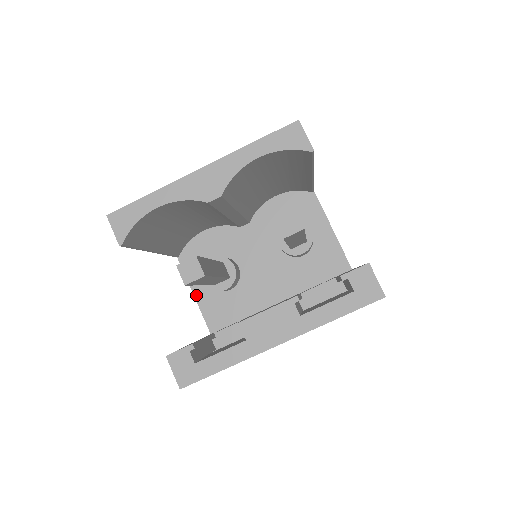
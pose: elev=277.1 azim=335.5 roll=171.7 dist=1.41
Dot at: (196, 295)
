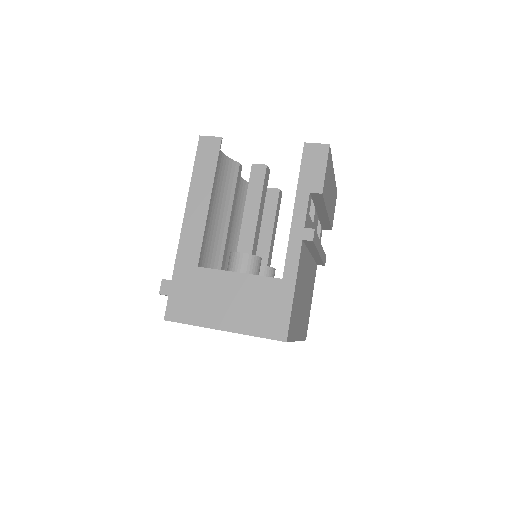
Dot at: (240, 273)
